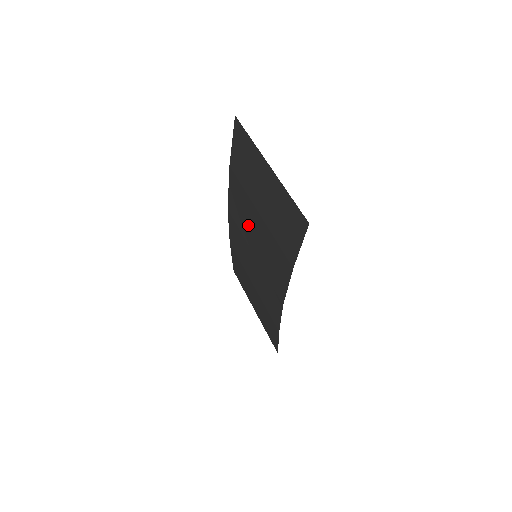
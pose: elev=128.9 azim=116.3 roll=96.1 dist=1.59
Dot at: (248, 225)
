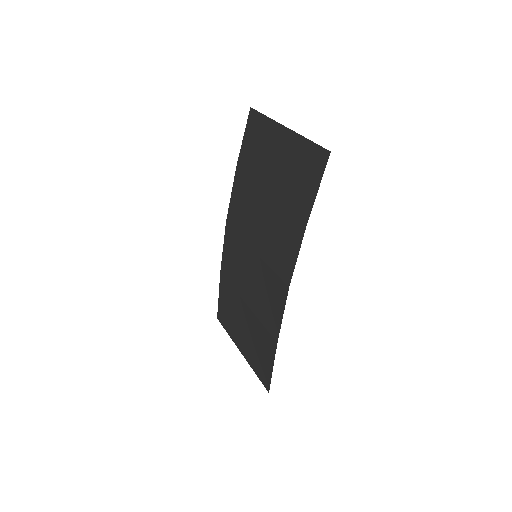
Dot at: (252, 218)
